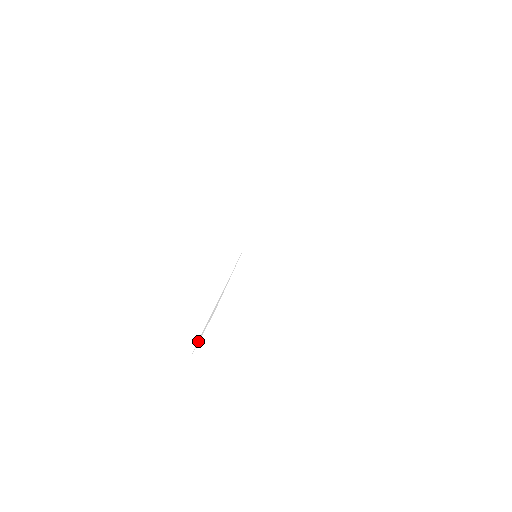
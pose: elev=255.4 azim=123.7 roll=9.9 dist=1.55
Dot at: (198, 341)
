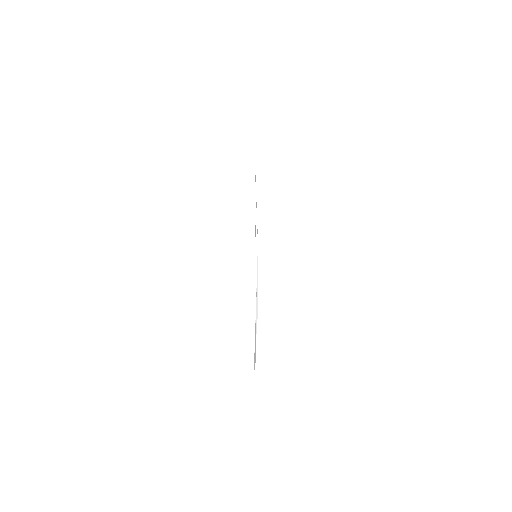
Dot at: occluded
